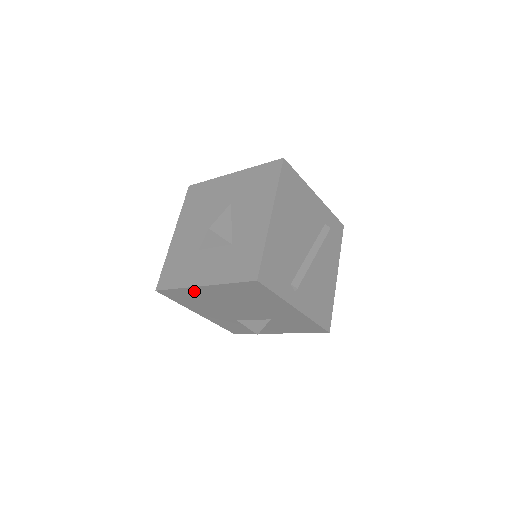
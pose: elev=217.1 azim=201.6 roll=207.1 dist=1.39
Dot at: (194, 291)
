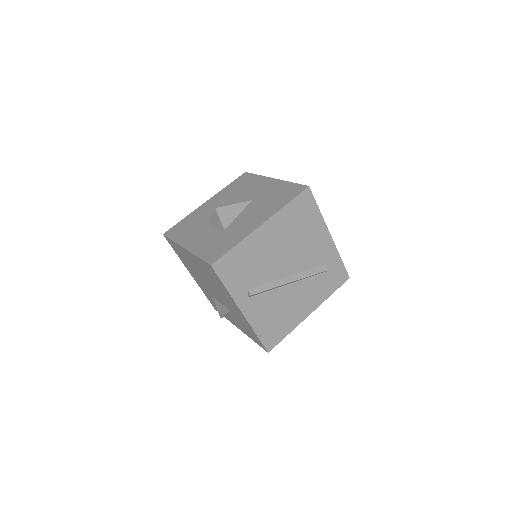
Dot at: (182, 250)
